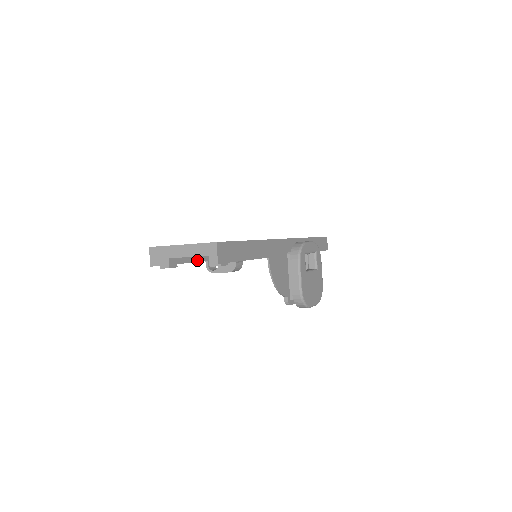
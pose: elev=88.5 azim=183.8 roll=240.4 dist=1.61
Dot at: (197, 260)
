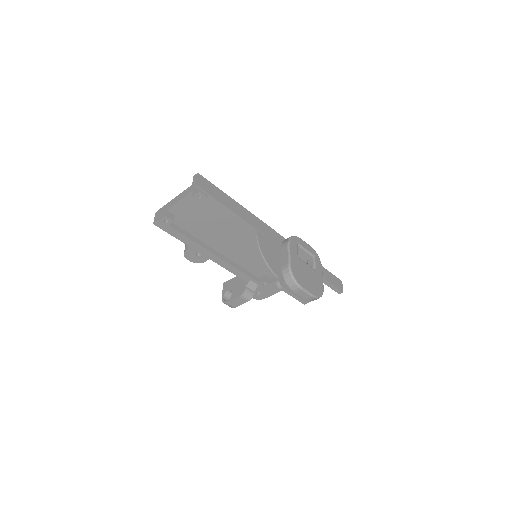
Dot at: (198, 243)
